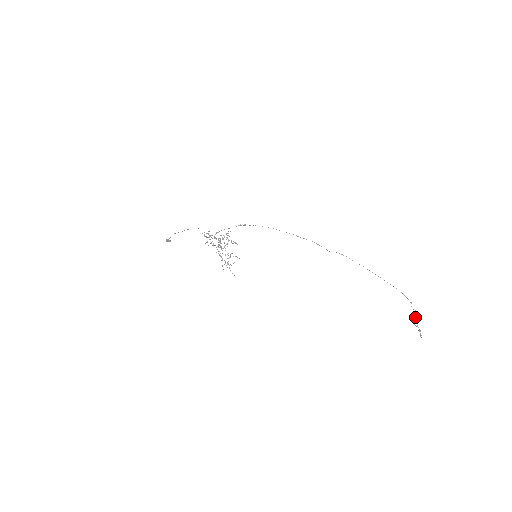
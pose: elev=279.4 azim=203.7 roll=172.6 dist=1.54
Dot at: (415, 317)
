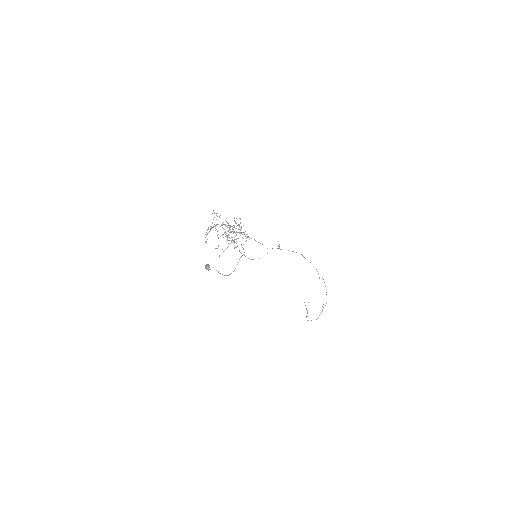
Dot at: occluded
